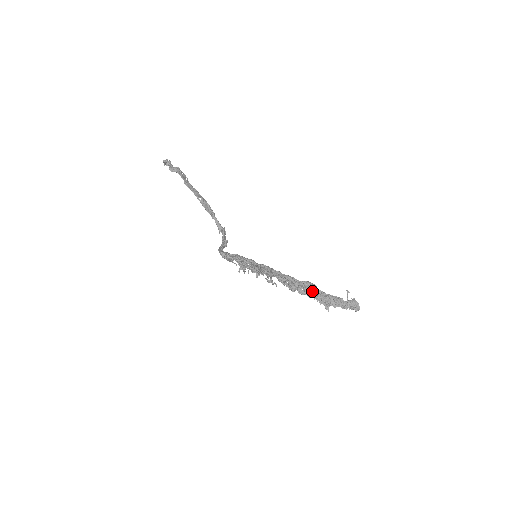
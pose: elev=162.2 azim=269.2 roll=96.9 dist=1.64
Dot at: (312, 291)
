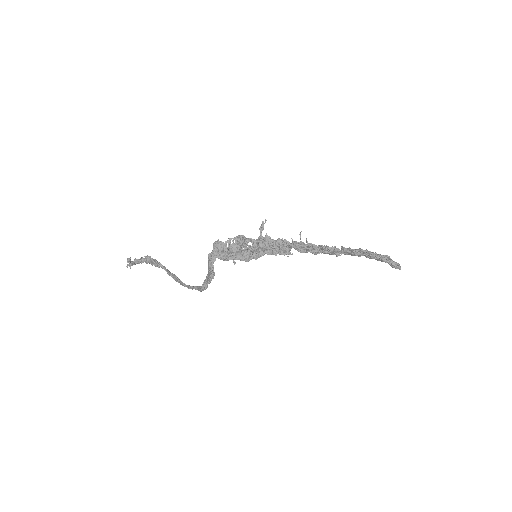
Dot at: occluded
